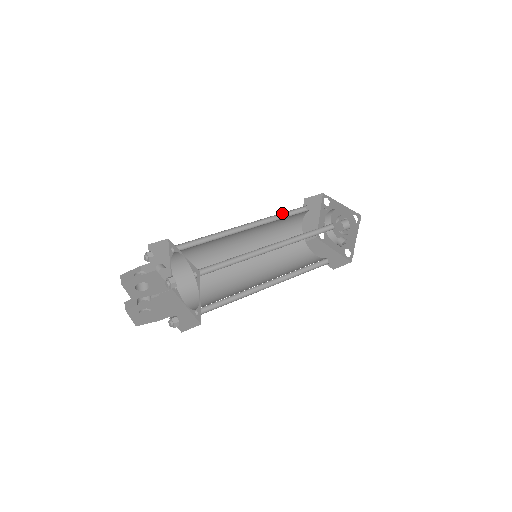
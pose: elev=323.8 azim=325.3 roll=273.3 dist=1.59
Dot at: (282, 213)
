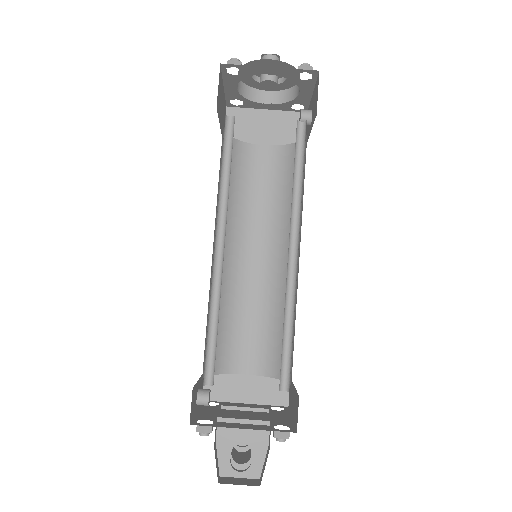
Dot at: occluded
